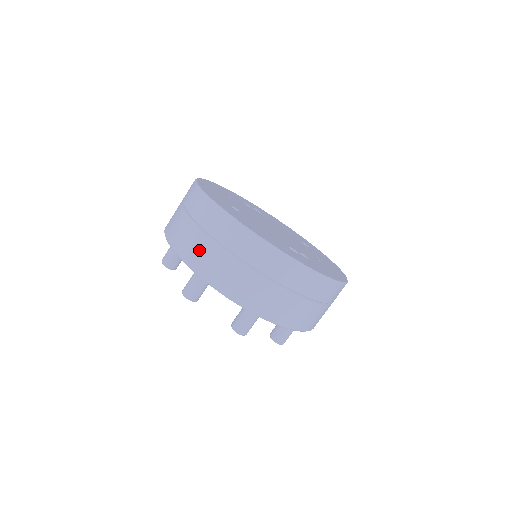
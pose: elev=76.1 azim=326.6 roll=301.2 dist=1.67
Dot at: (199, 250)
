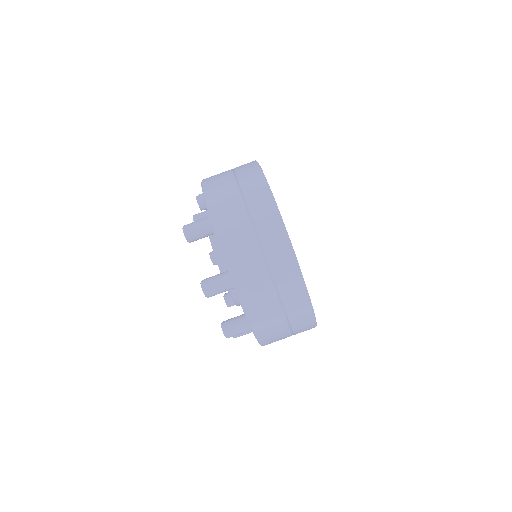
Dot at: (251, 271)
